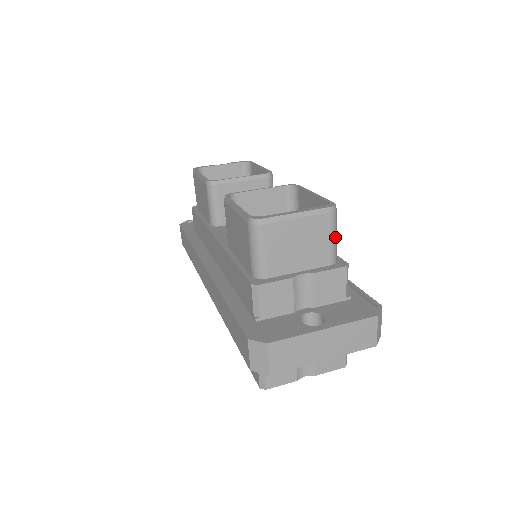
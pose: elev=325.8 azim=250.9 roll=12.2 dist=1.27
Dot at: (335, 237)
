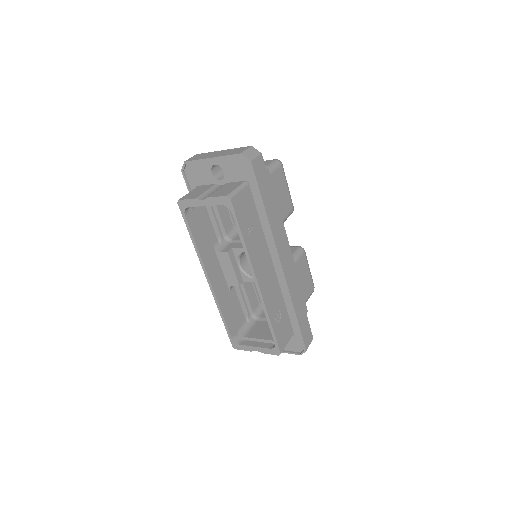
Dot at: (271, 166)
